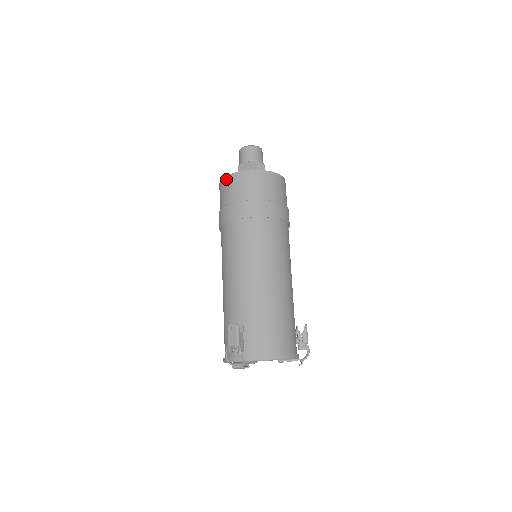
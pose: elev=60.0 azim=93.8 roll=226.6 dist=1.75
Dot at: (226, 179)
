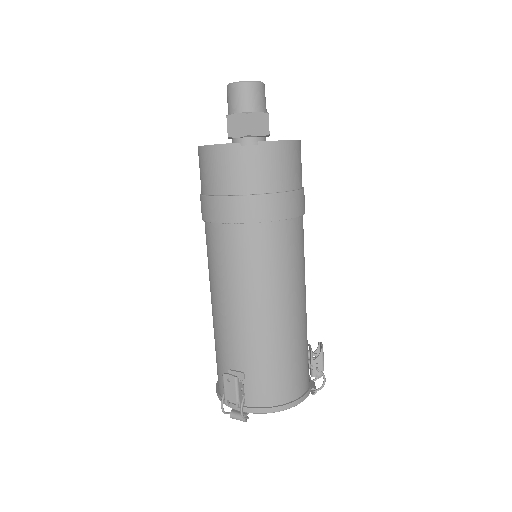
Dot at: (209, 150)
